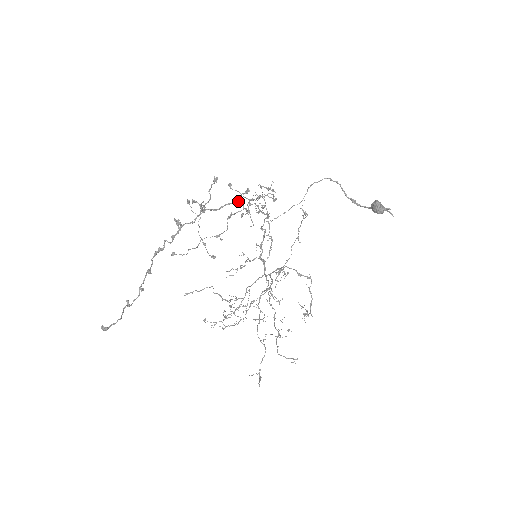
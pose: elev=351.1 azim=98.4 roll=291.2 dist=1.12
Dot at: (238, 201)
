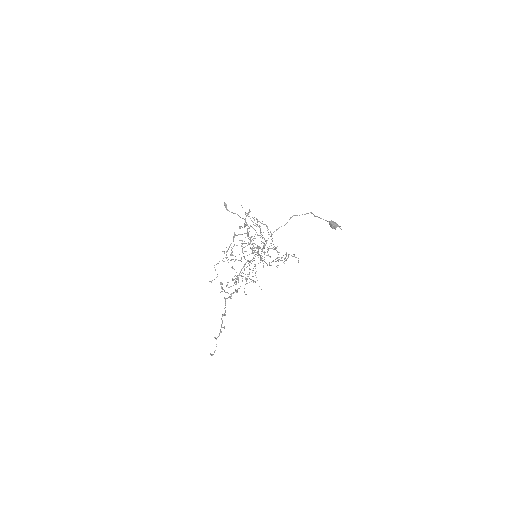
Dot at: occluded
